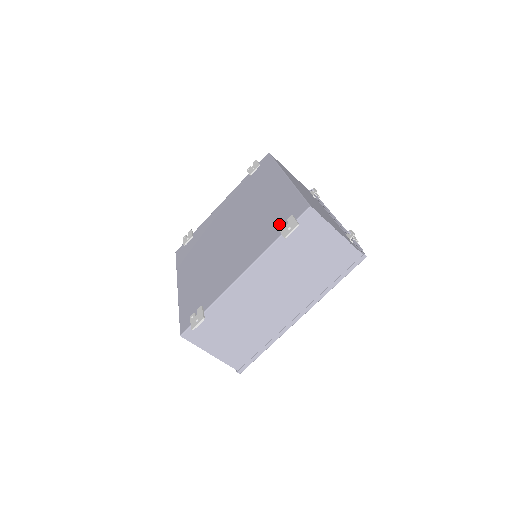
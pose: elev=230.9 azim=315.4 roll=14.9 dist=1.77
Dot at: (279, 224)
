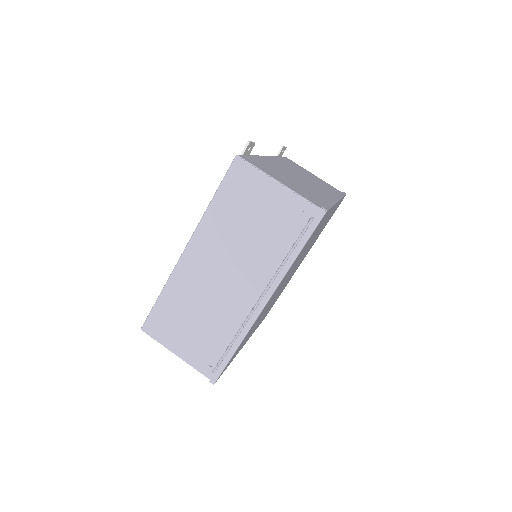
Dot at: occluded
